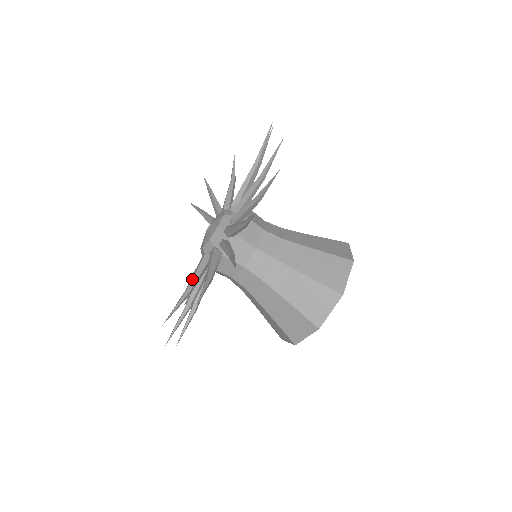
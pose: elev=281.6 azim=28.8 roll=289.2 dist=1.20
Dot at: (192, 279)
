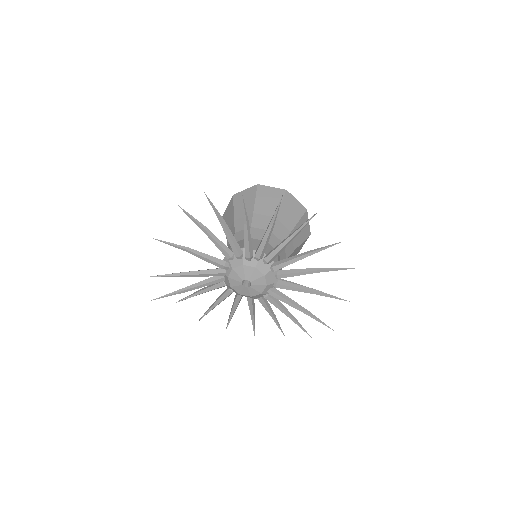
Dot at: (297, 306)
